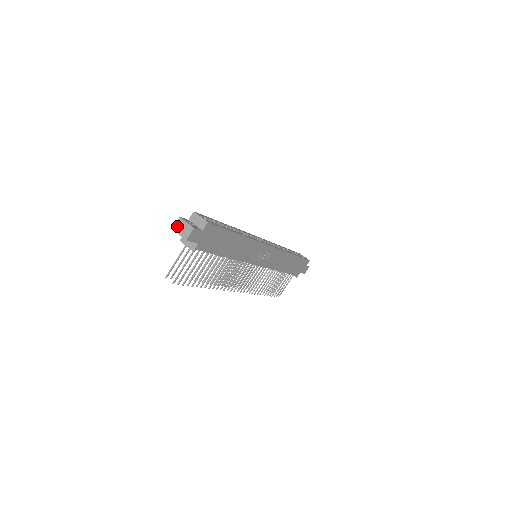
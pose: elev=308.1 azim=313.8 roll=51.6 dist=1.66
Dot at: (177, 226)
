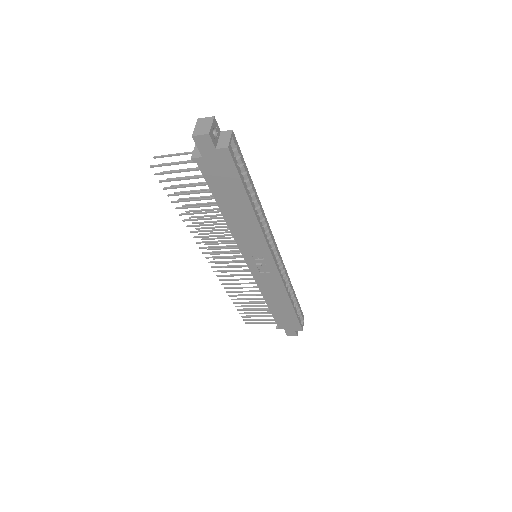
Dot at: (203, 120)
